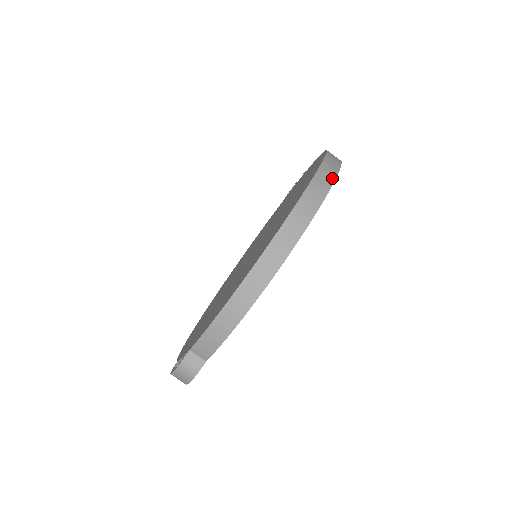
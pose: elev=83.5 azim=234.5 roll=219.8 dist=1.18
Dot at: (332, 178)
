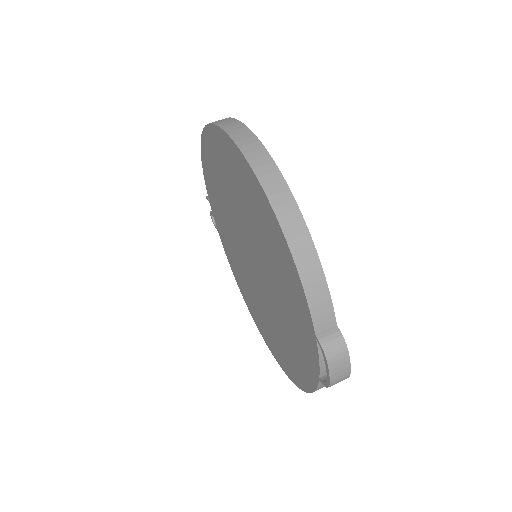
Dot at: (229, 119)
